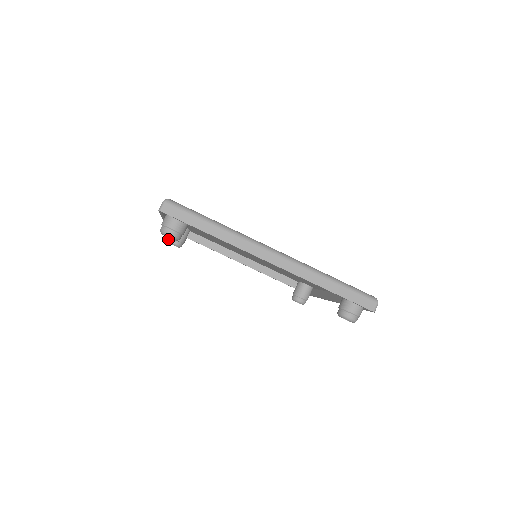
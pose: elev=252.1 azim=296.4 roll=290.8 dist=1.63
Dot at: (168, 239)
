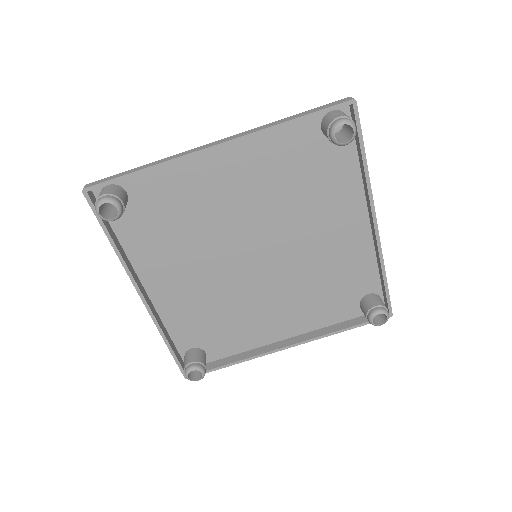
Dot at: occluded
